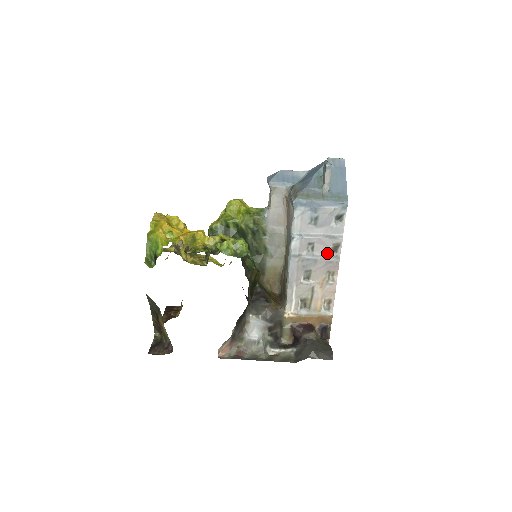
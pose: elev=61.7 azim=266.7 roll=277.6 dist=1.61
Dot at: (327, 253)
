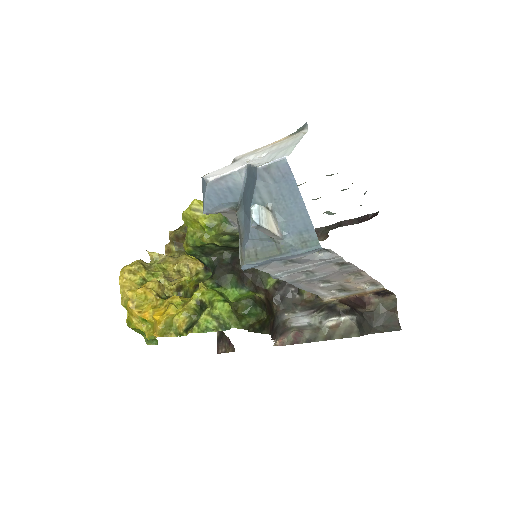
Dot at: (334, 270)
